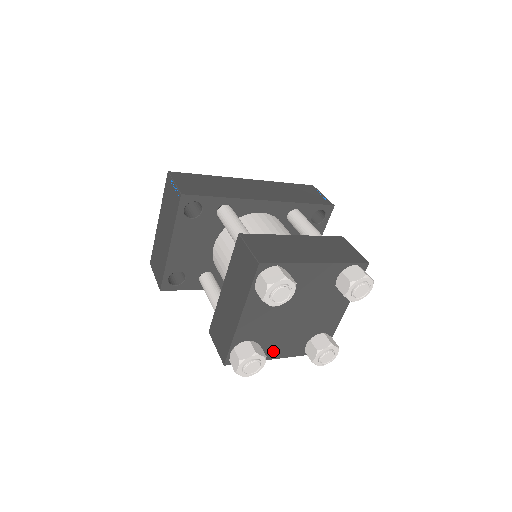
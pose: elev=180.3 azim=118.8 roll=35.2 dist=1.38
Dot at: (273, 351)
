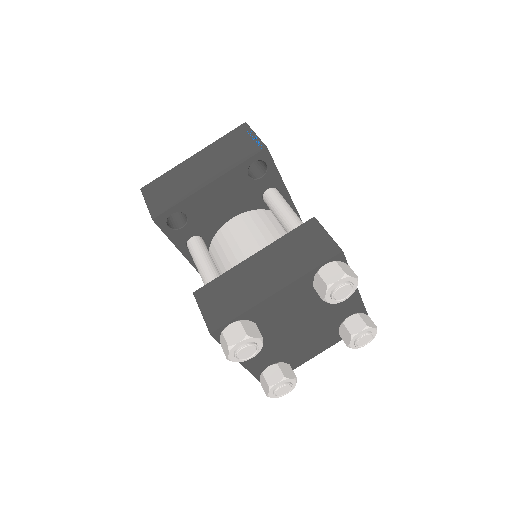
Dot at: occluded
